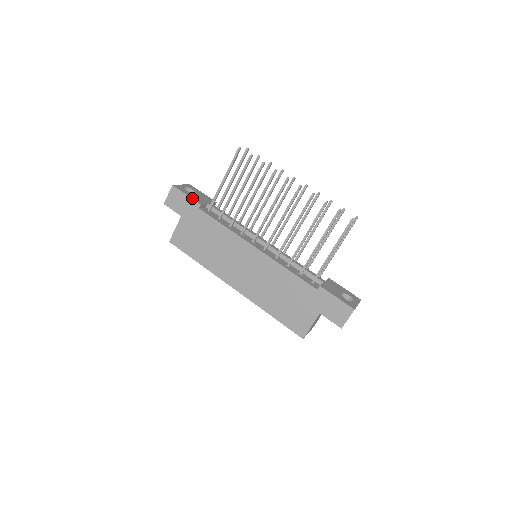
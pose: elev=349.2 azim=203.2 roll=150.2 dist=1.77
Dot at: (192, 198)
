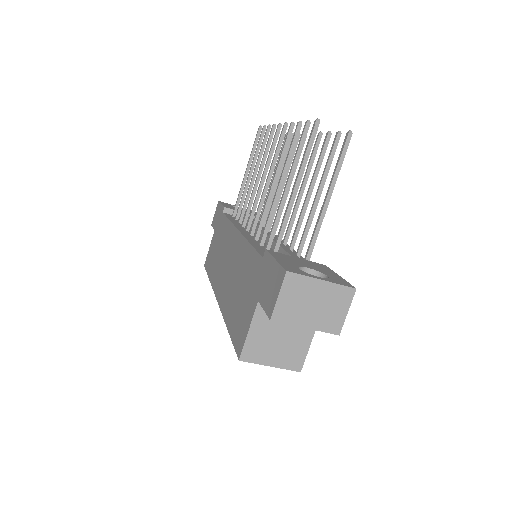
Dot at: (223, 205)
